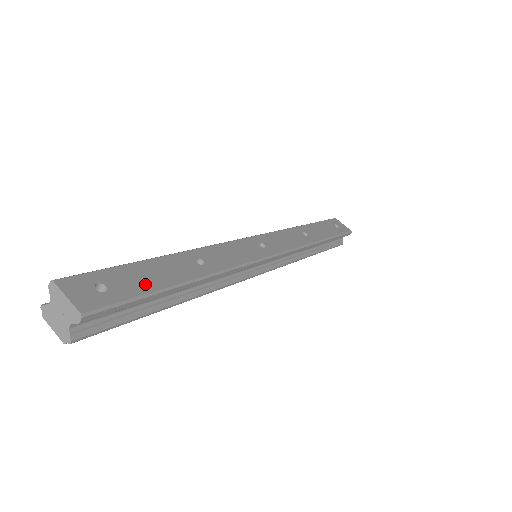
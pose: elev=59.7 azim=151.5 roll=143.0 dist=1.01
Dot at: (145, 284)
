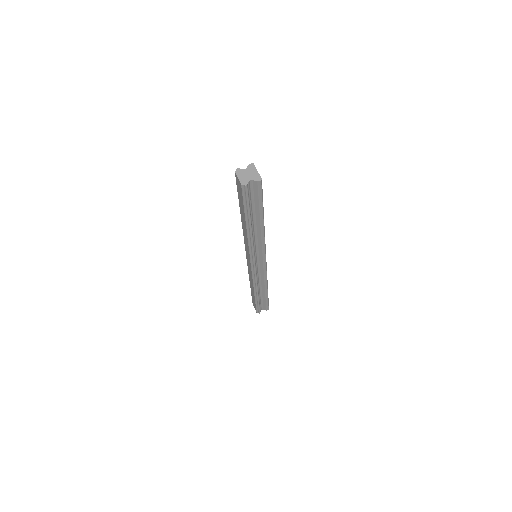
Dot at: occluded
